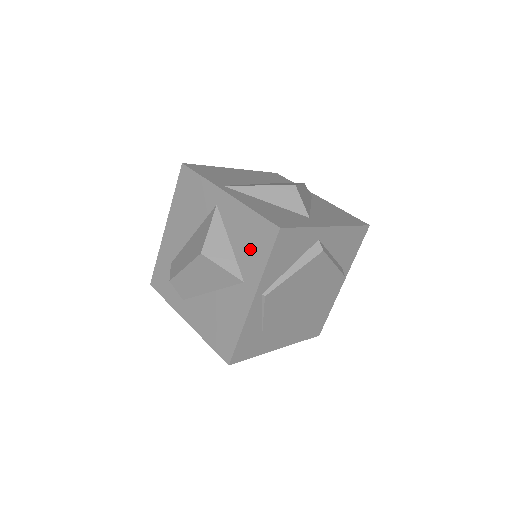
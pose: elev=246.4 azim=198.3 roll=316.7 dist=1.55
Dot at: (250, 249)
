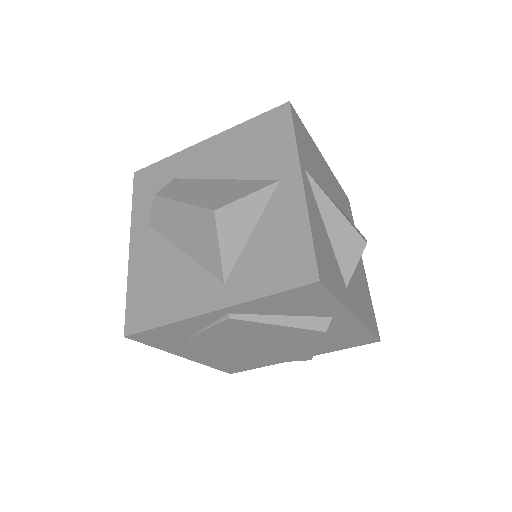
Dot at: (266, 262)
